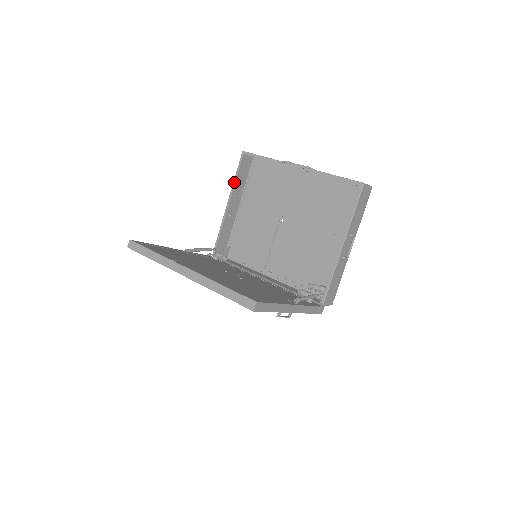
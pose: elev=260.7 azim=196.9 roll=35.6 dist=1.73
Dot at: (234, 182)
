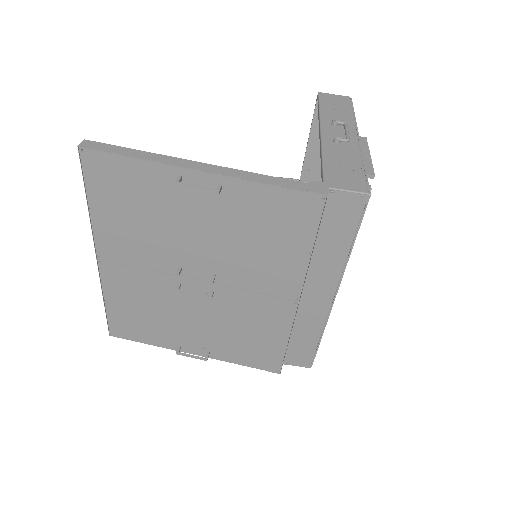
Dot at: occluded
